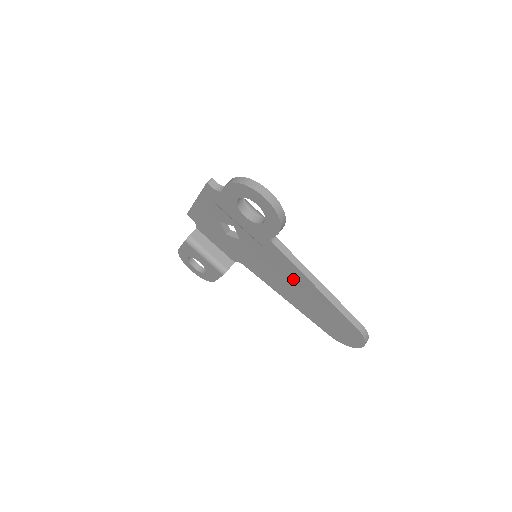
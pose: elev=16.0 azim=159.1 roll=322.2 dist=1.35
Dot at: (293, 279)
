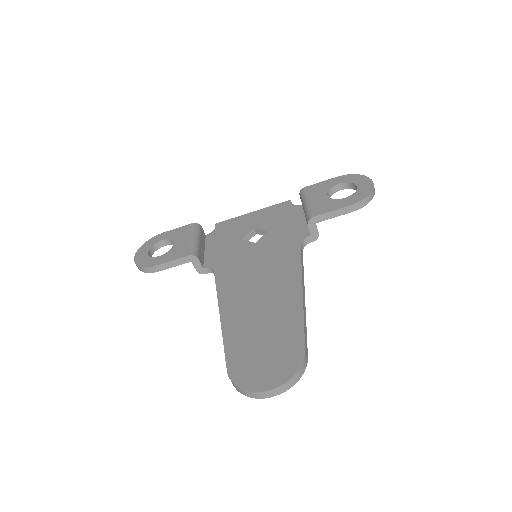
Dot at: (276, 282)
